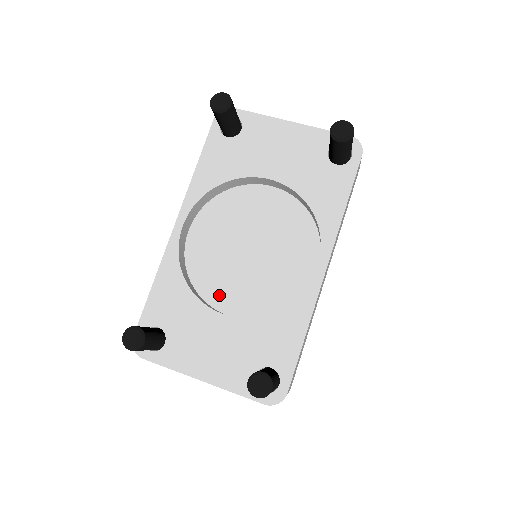
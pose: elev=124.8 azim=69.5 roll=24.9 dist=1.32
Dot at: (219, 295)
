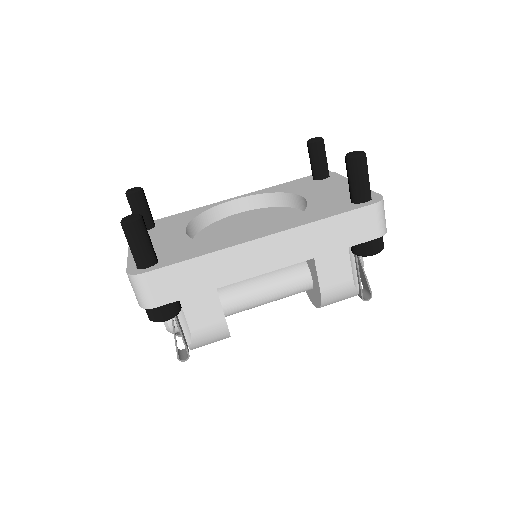
Dot at: (203, 239)
